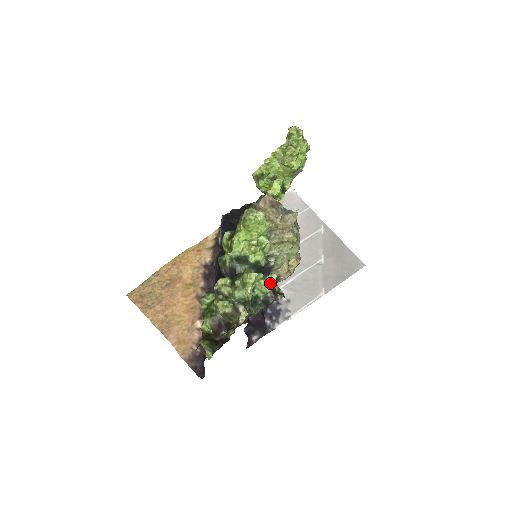
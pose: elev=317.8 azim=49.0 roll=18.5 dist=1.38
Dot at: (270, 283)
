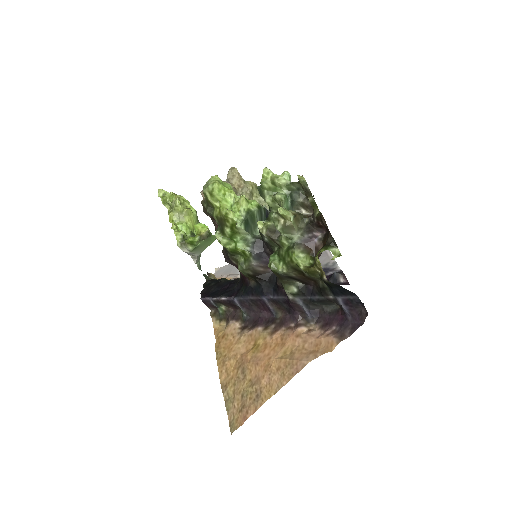
Dot at: occluded
